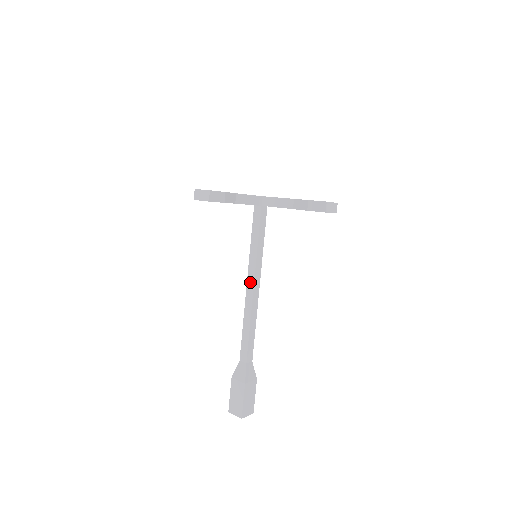
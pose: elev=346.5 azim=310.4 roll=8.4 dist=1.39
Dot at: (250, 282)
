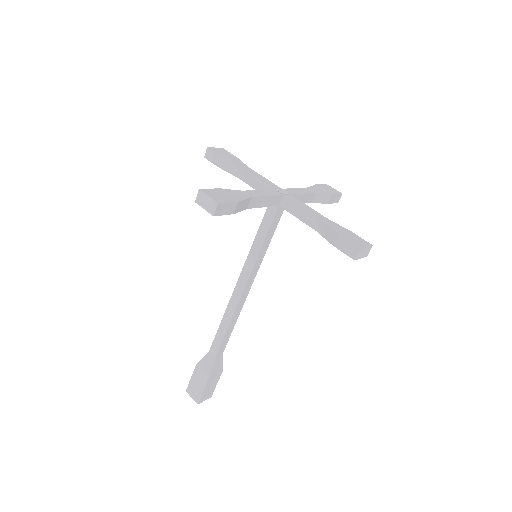
Dot at: (241, 282)
